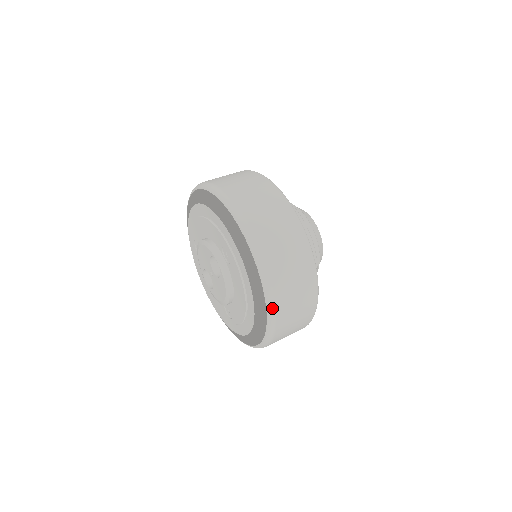
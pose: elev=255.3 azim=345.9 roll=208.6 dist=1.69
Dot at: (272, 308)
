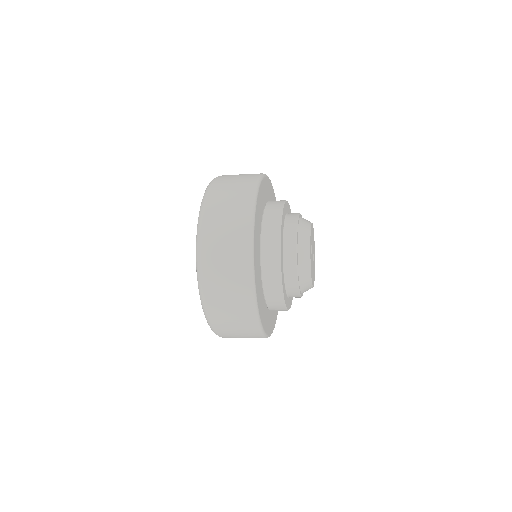
Dot at: occluded
